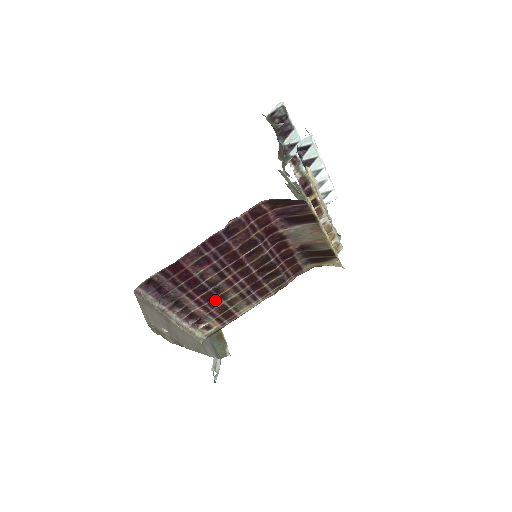
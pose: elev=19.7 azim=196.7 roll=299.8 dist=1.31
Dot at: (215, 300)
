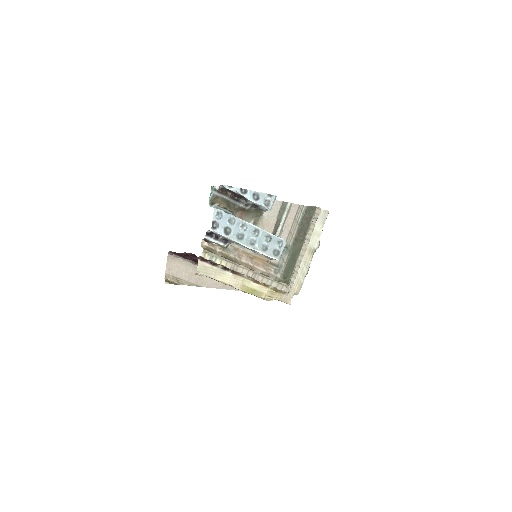
Dot at: occluded
